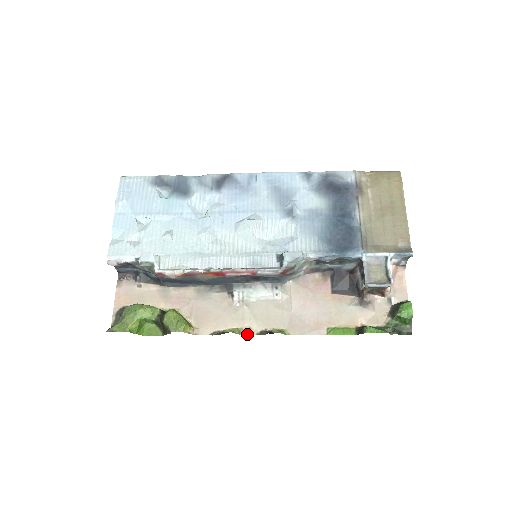
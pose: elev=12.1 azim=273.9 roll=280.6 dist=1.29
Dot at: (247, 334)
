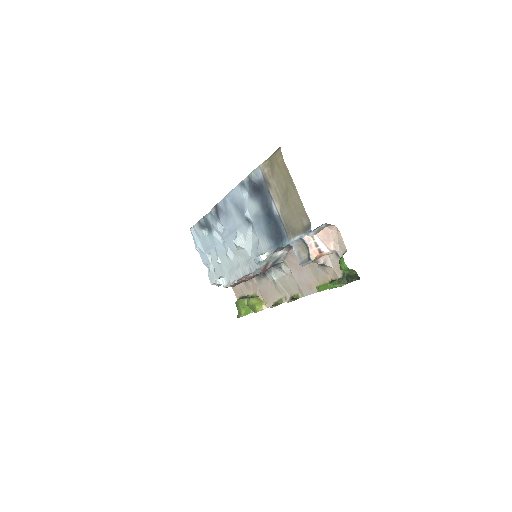
Dot at: (286, 301)
